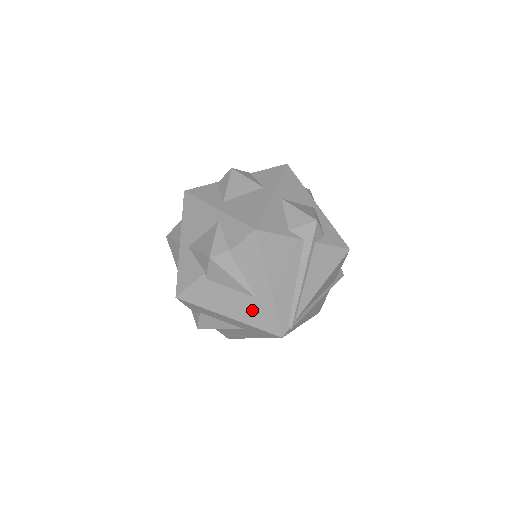
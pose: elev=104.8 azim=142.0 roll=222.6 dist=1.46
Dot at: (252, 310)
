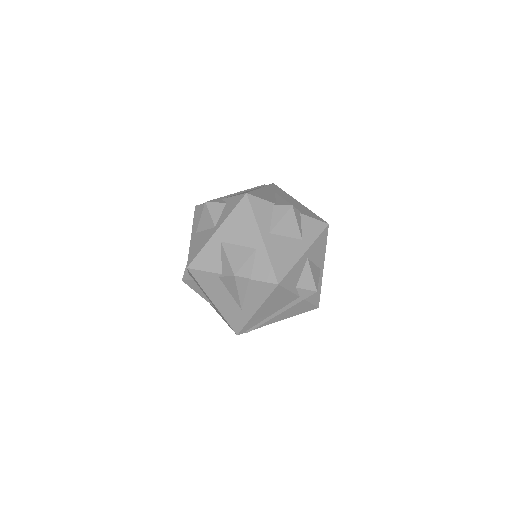
Dot at: (232, 312)
